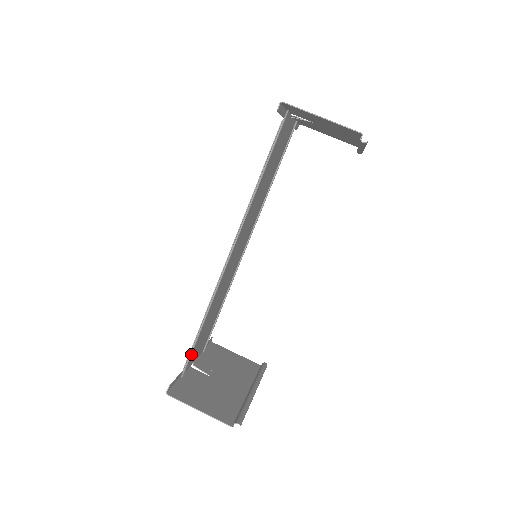
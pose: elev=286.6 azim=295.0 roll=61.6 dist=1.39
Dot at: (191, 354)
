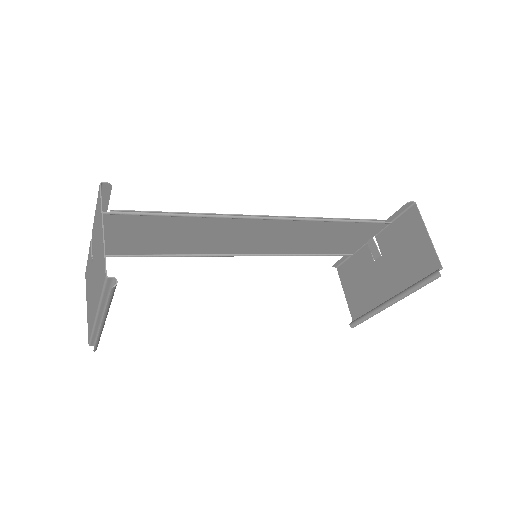
Dot at: (137, 214)
